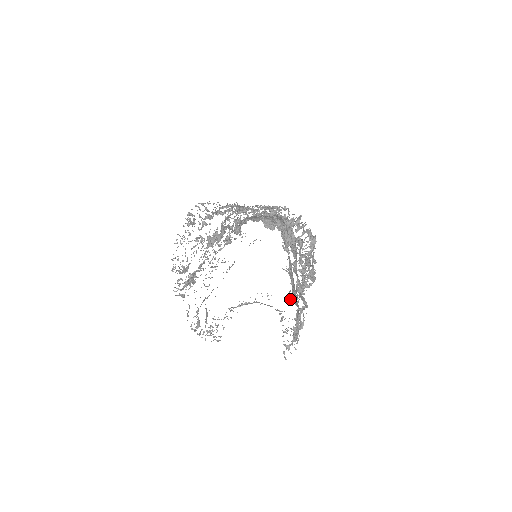
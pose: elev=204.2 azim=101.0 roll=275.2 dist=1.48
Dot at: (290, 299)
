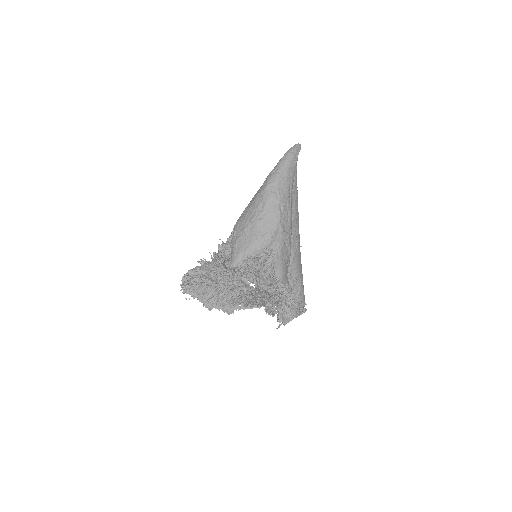
Dot at: occluded
